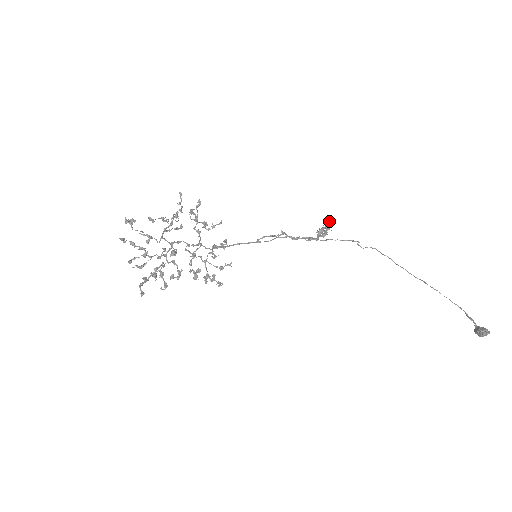
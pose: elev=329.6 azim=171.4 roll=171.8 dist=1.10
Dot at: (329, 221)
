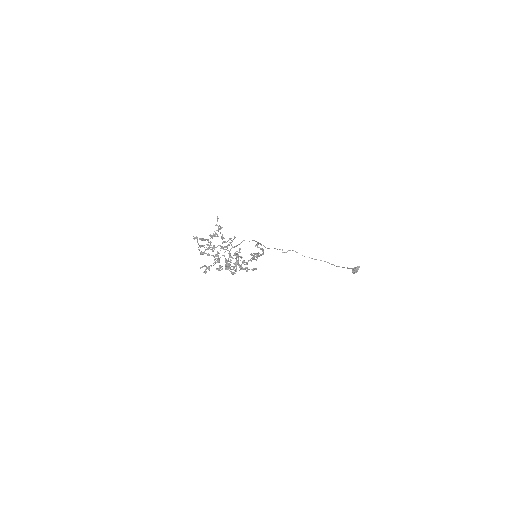
Dot at: (253, 253)
